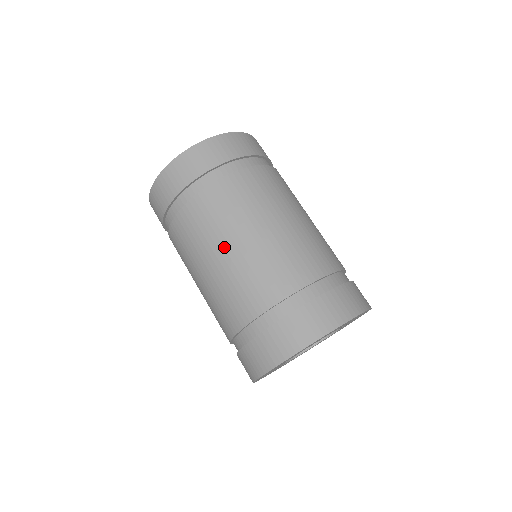
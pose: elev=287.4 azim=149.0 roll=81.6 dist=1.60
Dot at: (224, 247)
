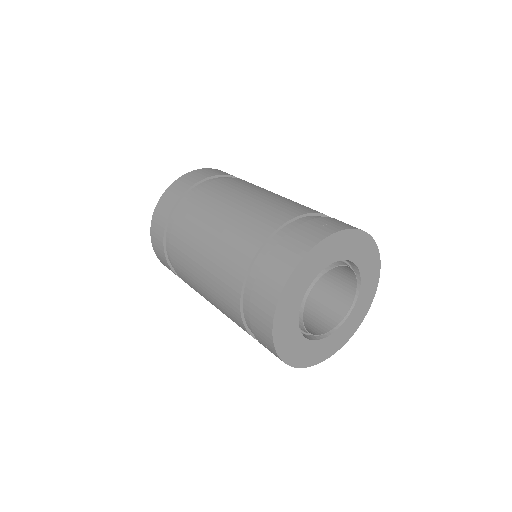
Dot at: (198, 269)
